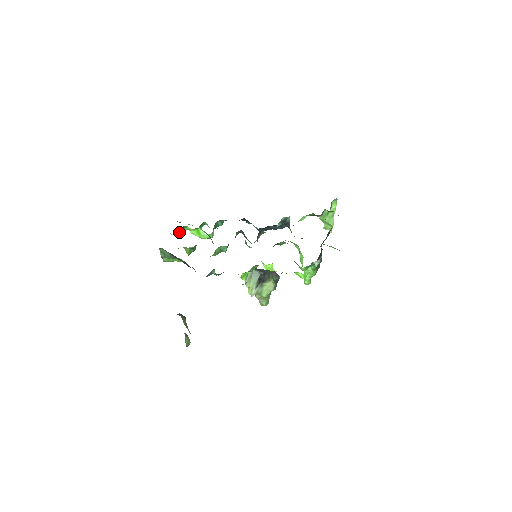
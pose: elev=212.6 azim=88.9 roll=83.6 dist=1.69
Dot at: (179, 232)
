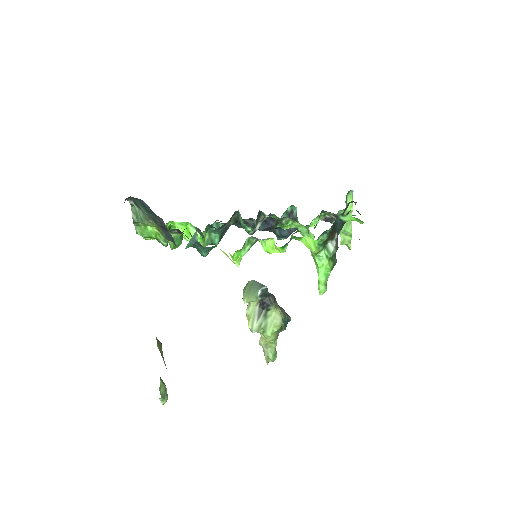
Dot at: occluded
